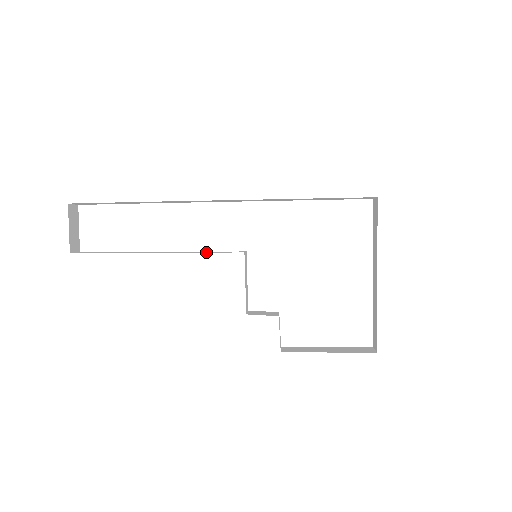
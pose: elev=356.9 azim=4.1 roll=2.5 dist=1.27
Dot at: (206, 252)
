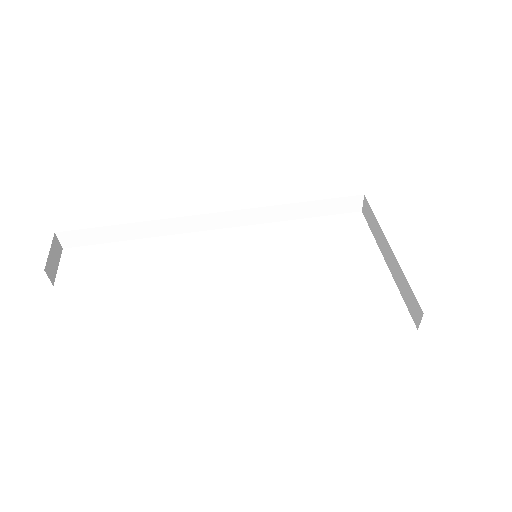
Dot at: occluded
